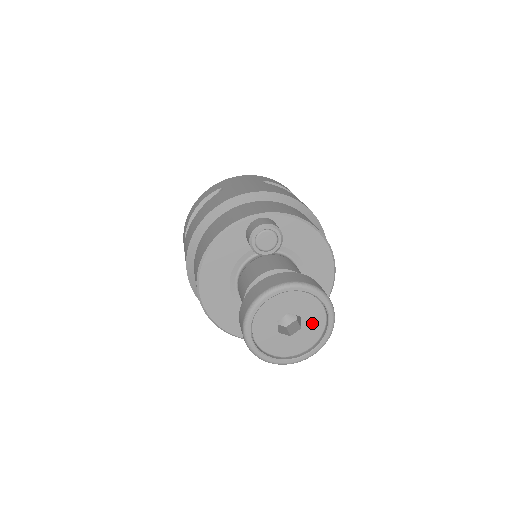
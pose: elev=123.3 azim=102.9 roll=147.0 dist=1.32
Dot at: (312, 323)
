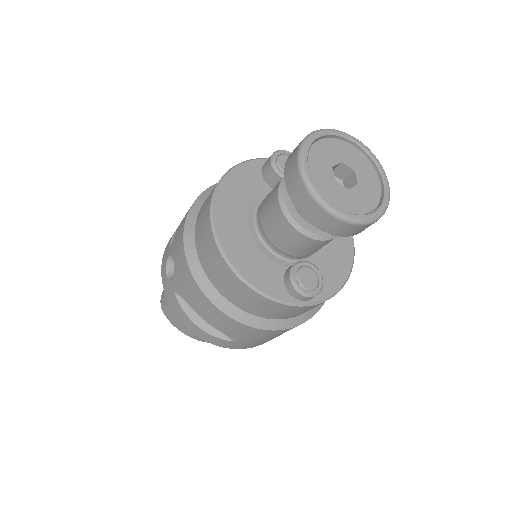
Dot at: (367, 182)
